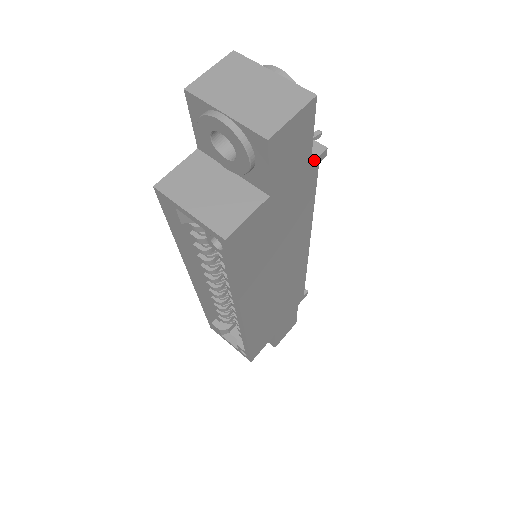
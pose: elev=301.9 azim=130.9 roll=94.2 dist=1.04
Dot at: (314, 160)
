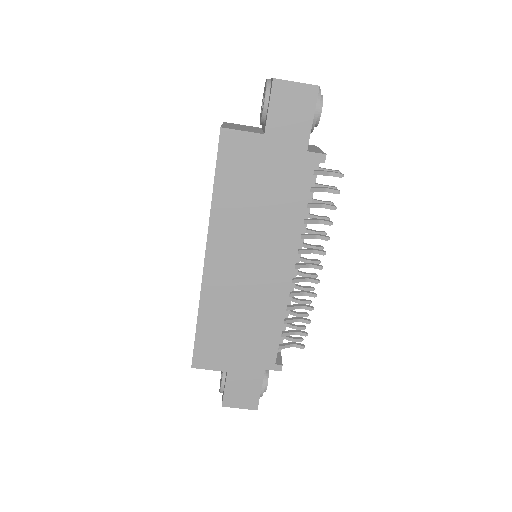
Dot at: (312, 152)
